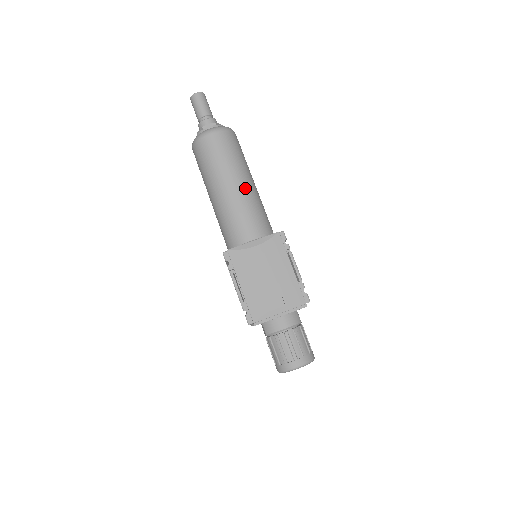
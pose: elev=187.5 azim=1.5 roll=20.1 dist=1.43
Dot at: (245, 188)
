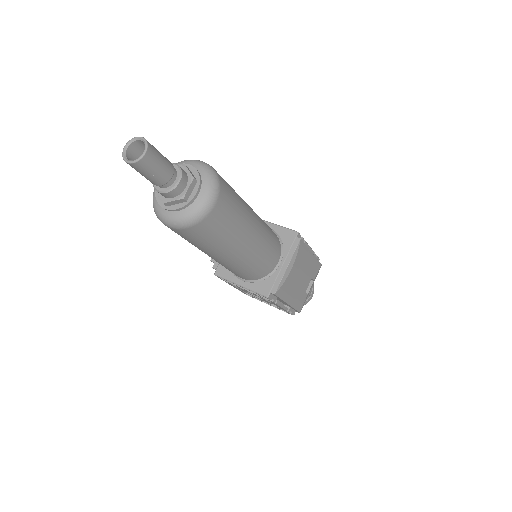
Dot at: (258, 226)
